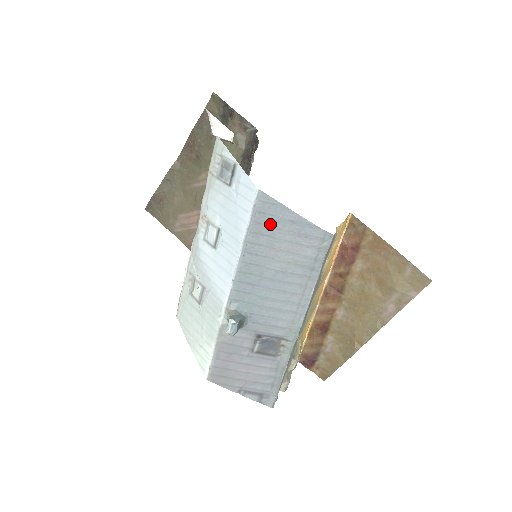
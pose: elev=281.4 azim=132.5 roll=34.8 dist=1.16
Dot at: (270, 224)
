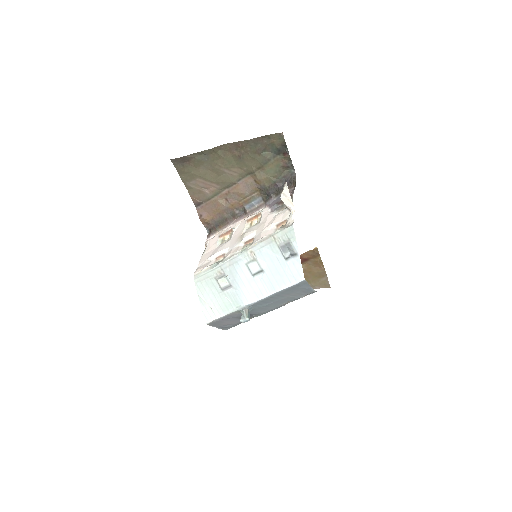
Dot at: (296, 288)
